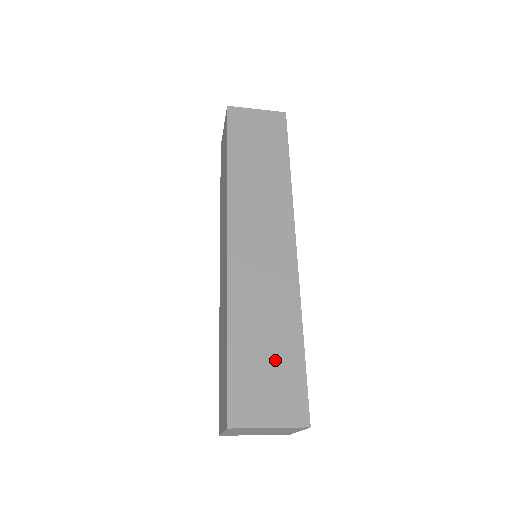
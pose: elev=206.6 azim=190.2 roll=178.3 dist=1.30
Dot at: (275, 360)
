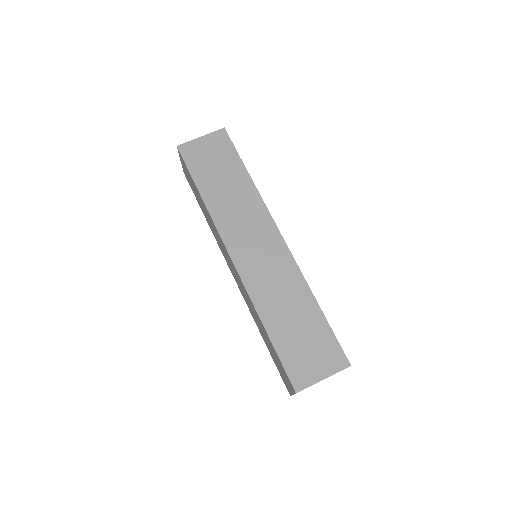
Dot at: (306, 331)
